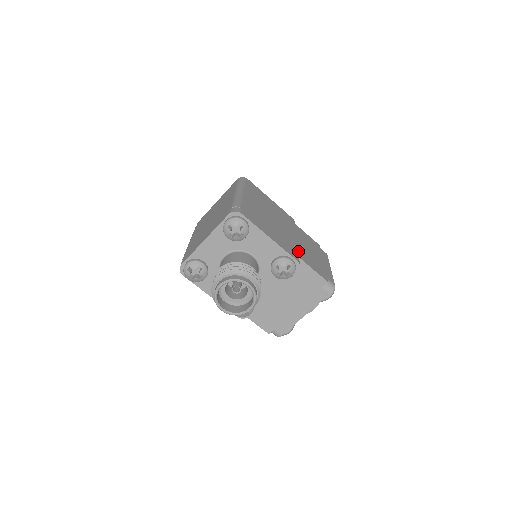
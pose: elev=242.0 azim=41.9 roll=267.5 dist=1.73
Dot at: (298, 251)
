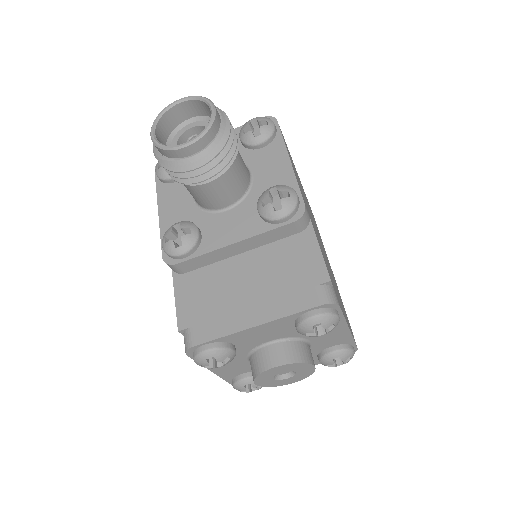
Dot at: occluded
